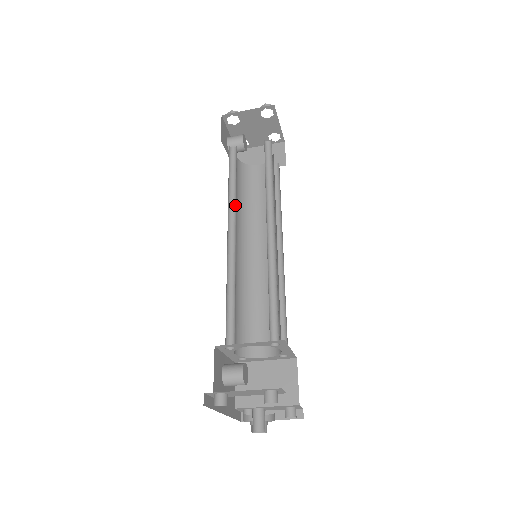
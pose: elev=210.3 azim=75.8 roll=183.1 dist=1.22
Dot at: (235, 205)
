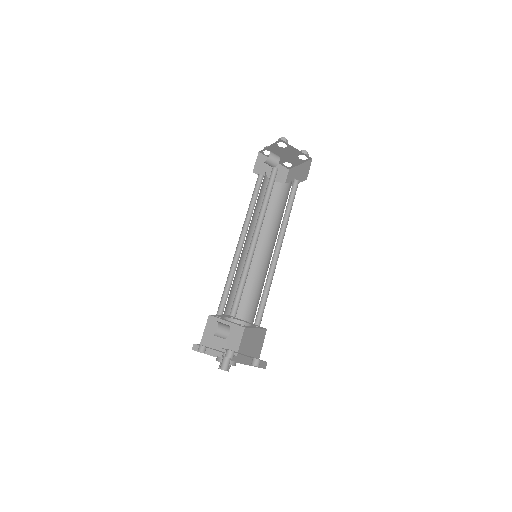
Dot at: (262, 216)
